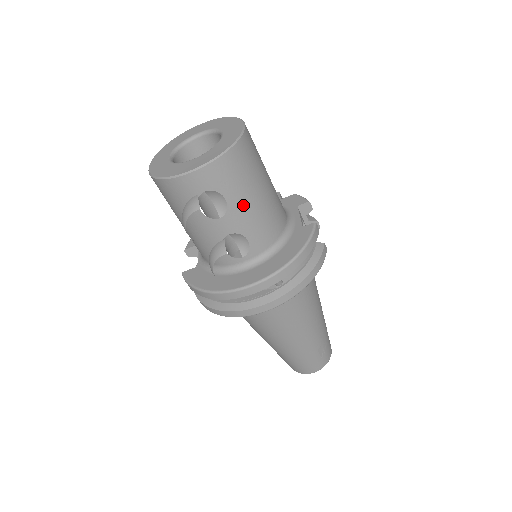
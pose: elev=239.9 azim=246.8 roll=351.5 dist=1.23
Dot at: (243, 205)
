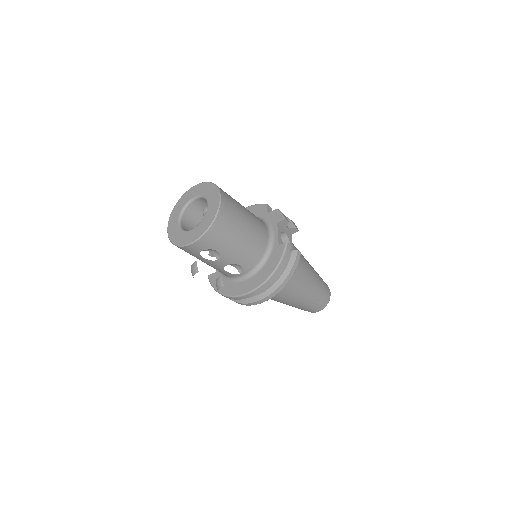
Dot at: (230, 250)
